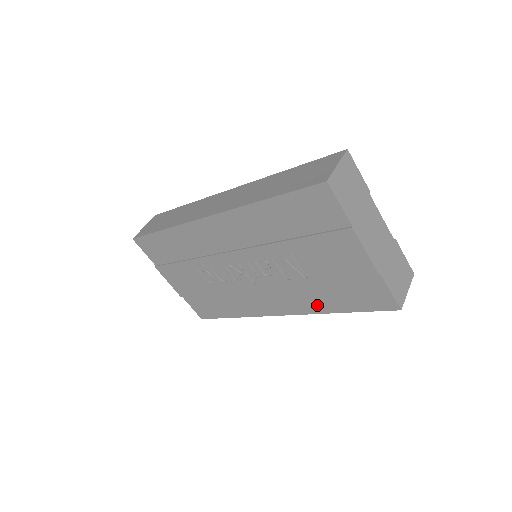
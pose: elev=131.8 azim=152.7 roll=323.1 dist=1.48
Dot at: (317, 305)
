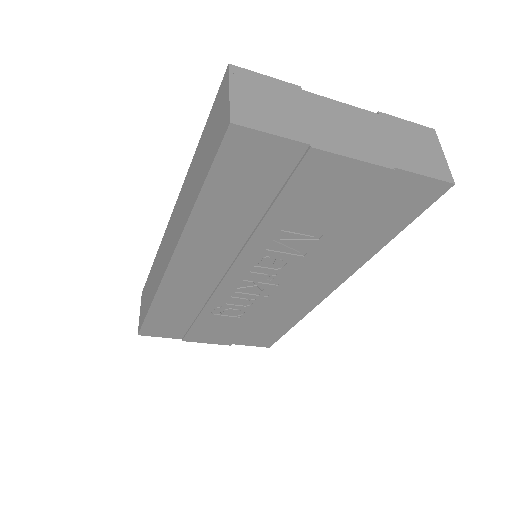
Dot at: (359, 254)
